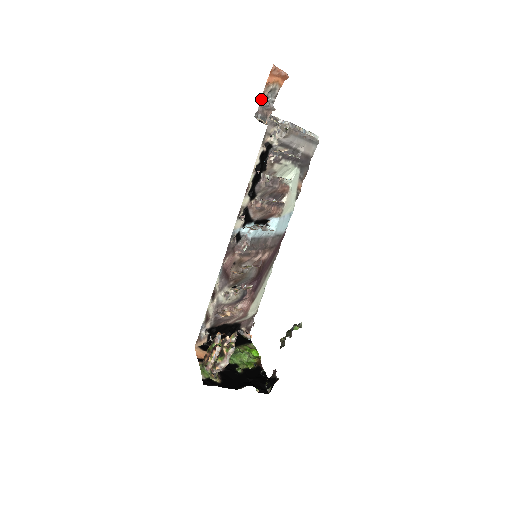
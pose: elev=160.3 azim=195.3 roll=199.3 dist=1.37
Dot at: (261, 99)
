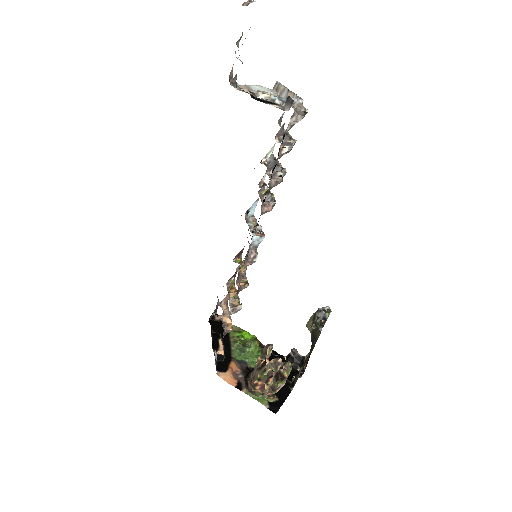
Dot at: occluded
